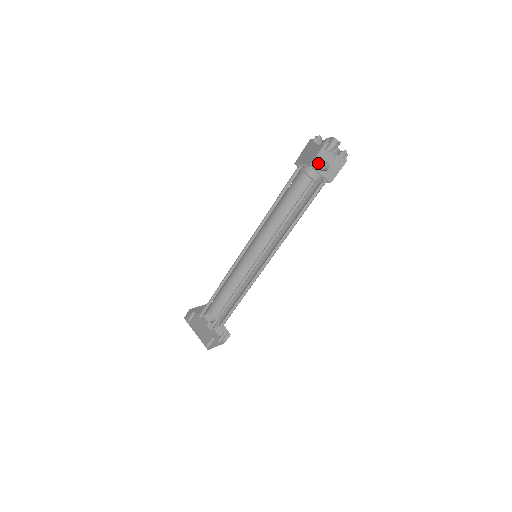
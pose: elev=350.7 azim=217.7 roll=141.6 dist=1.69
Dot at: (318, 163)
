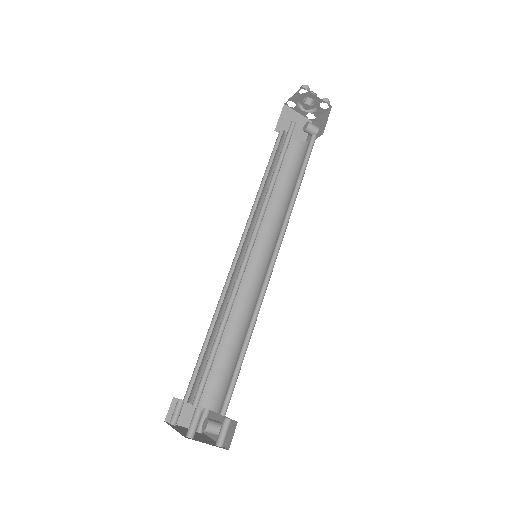
Dot at: (303, 127)
